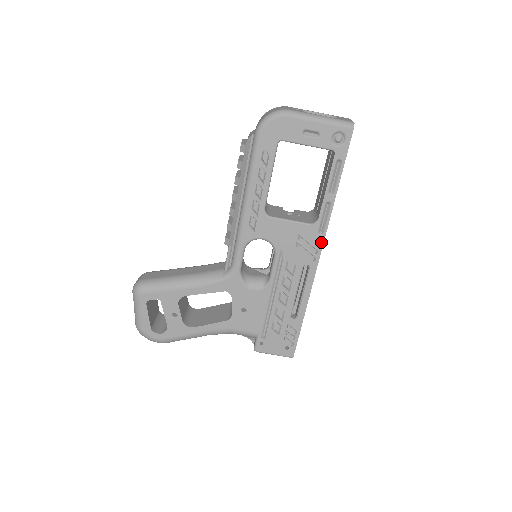
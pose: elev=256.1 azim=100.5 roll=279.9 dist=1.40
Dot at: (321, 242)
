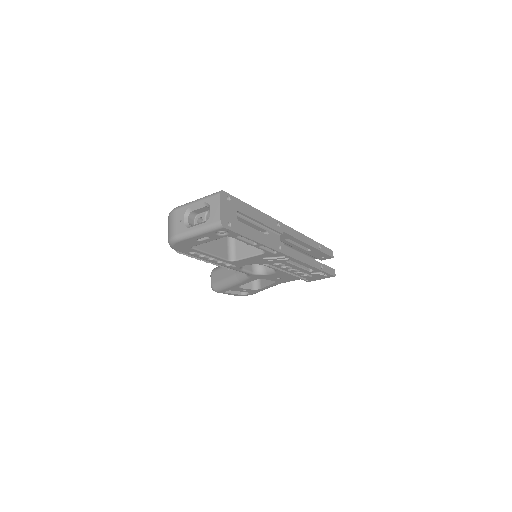
Dot at: (282, 254)
